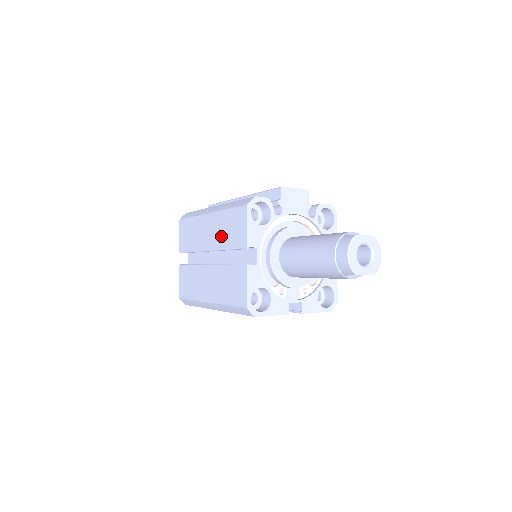
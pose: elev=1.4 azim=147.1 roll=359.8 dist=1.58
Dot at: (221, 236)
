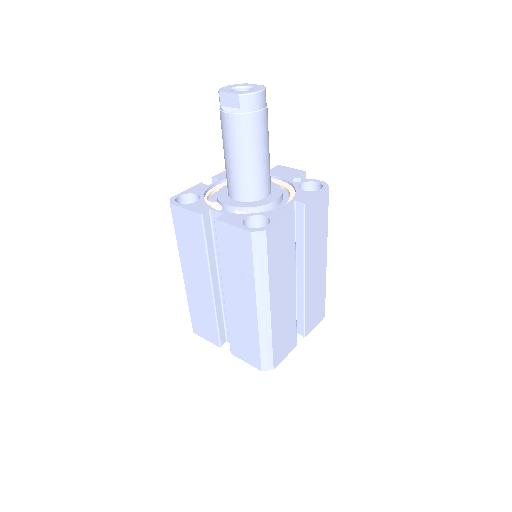
Dot at: occluded
